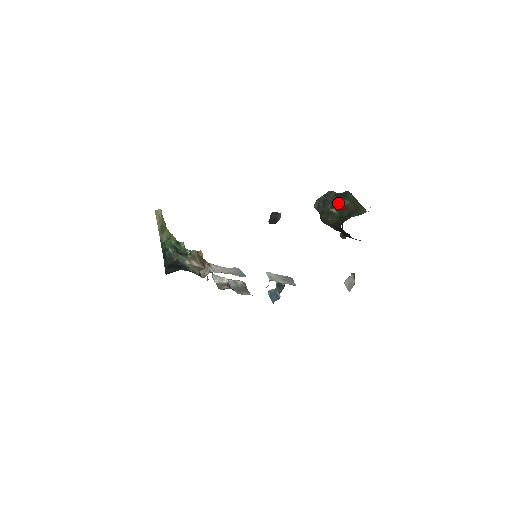
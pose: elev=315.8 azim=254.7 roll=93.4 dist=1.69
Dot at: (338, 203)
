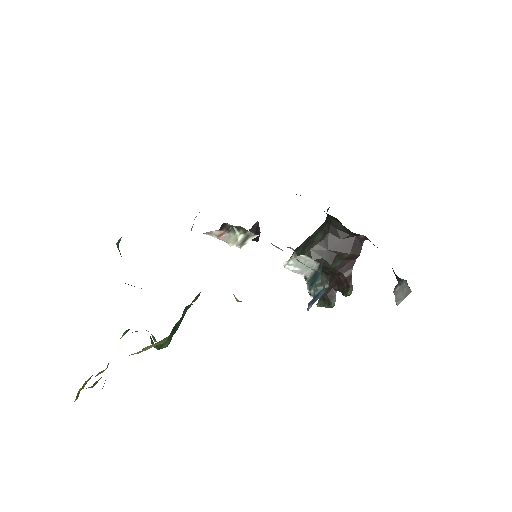
Dot at: occluded
